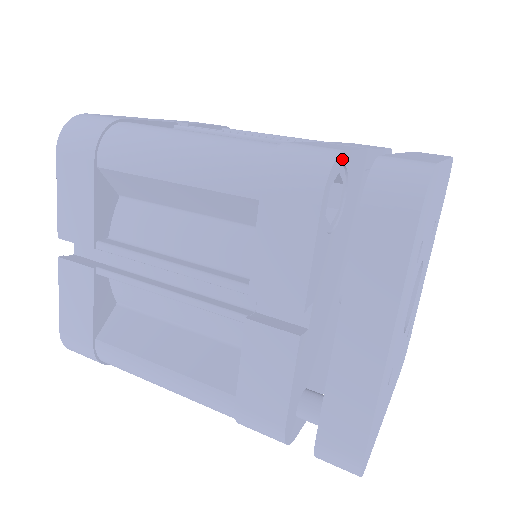
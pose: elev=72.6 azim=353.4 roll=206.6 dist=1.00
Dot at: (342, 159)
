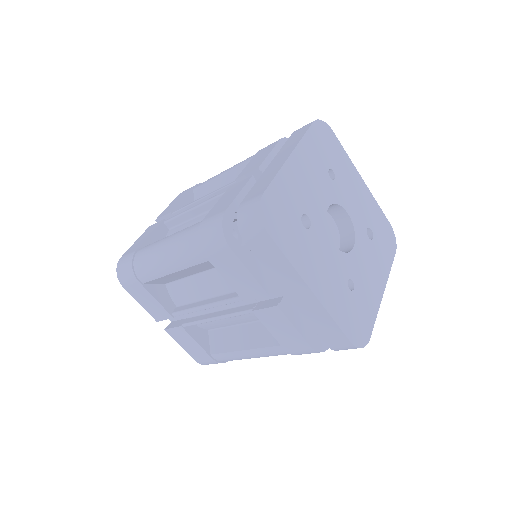
Dot at: (228, 215)
